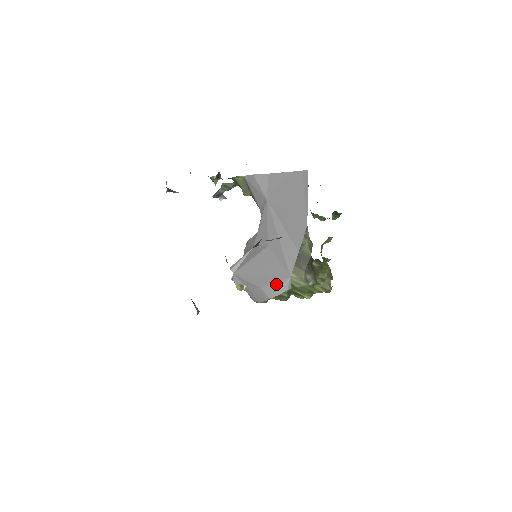
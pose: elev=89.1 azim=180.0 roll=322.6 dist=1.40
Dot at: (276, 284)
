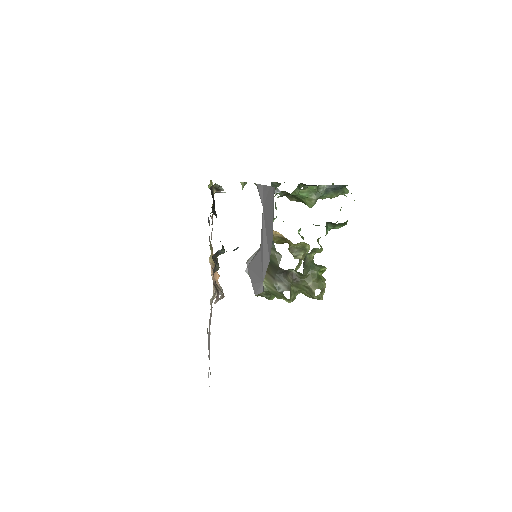
Dot at: (258, 284)
